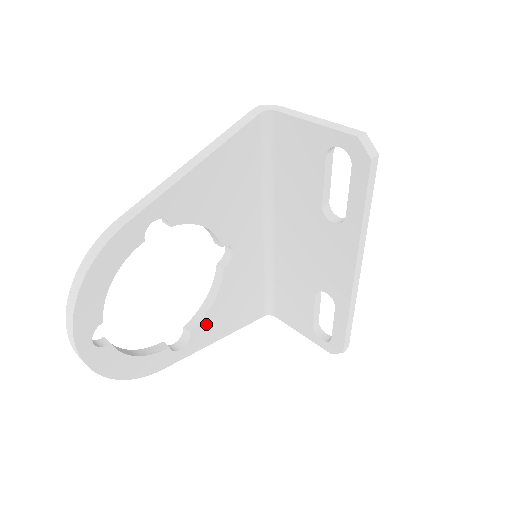
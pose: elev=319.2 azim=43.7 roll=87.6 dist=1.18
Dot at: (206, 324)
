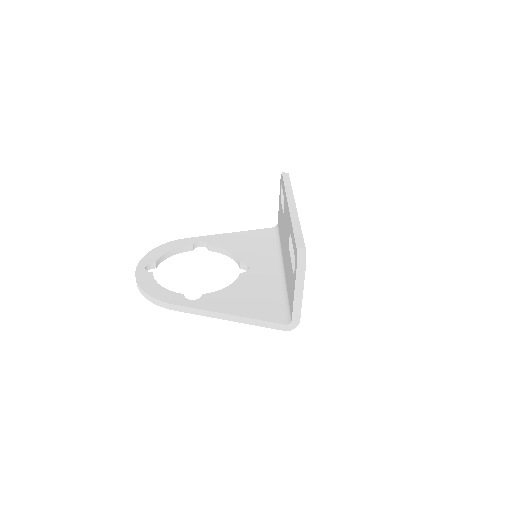
Dot at: (217, 297)
